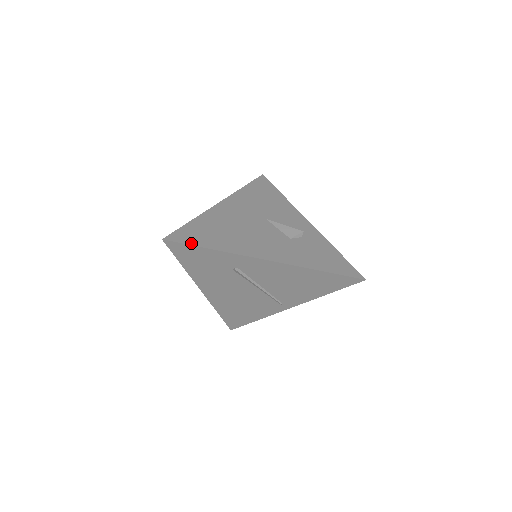
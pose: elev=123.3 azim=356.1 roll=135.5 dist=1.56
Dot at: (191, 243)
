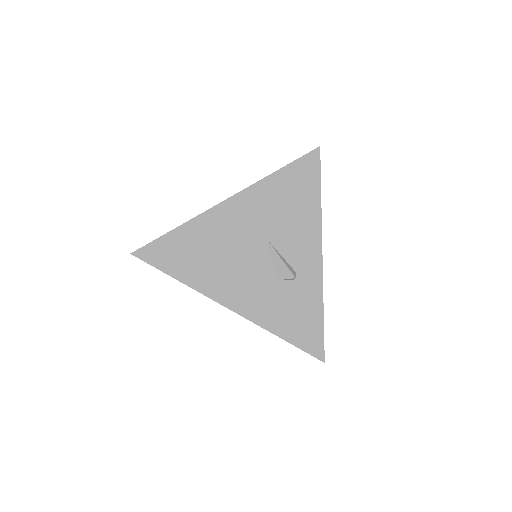
Dot at: (158, 266)
